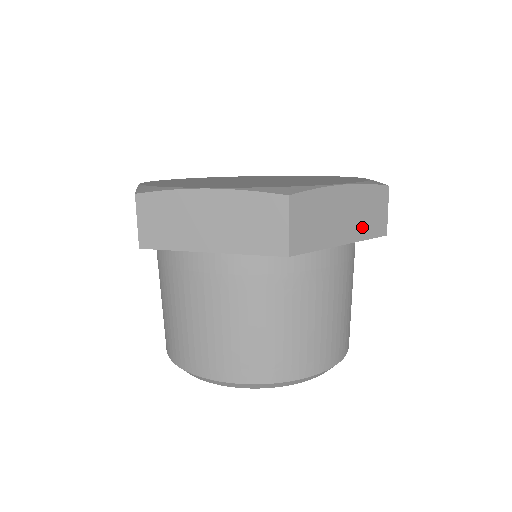
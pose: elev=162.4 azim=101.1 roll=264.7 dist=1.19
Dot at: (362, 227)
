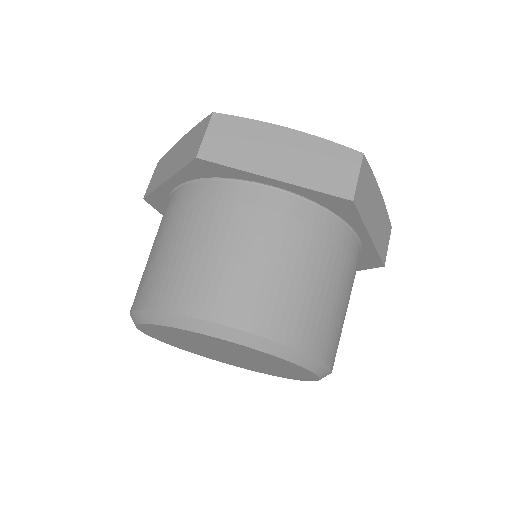
Dot at: (309, 175)
